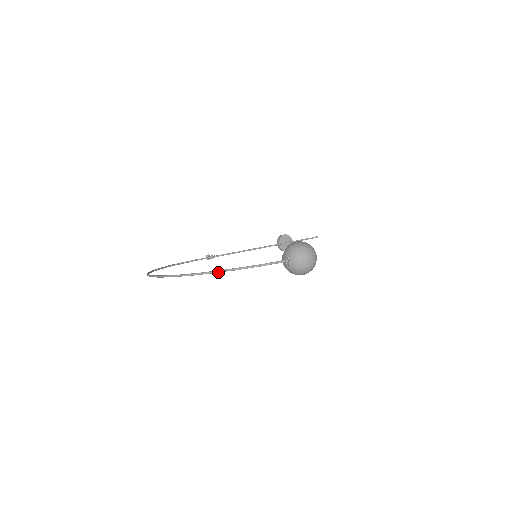
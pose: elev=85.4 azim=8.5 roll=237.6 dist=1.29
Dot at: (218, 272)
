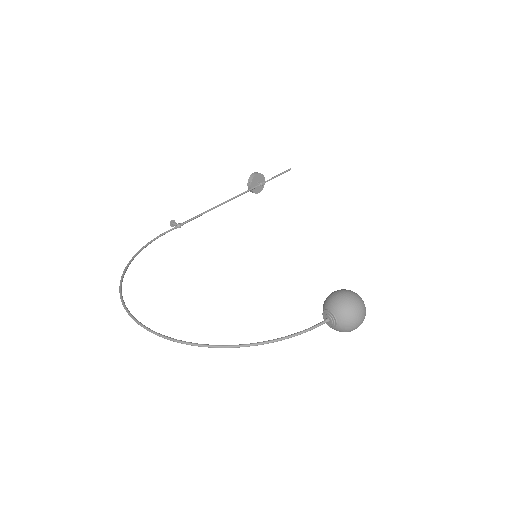
Dot at: (249, 346)
